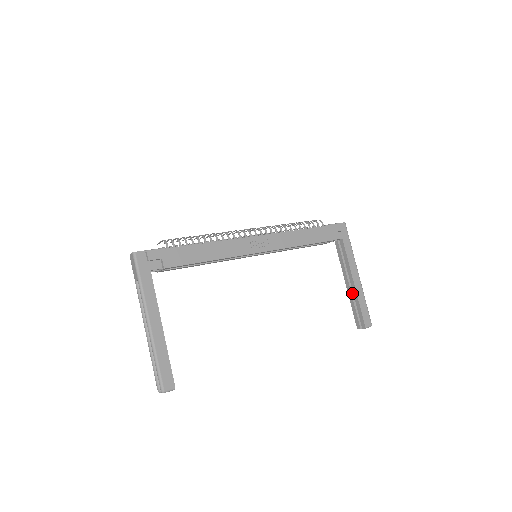
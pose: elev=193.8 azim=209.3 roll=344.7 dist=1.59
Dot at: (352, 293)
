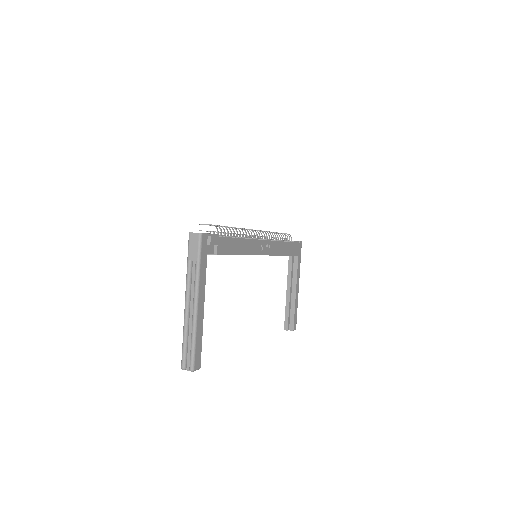
Dot at: (290, 300)
